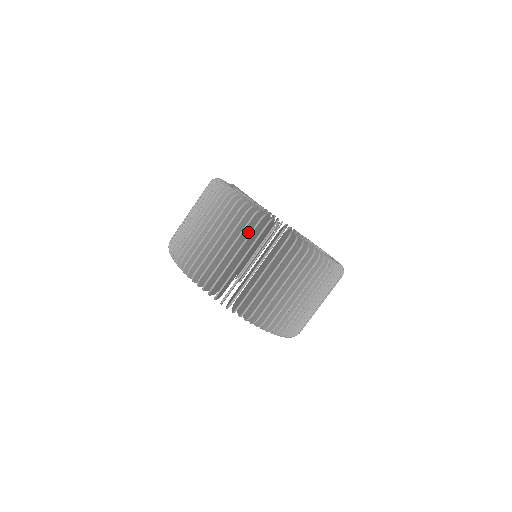
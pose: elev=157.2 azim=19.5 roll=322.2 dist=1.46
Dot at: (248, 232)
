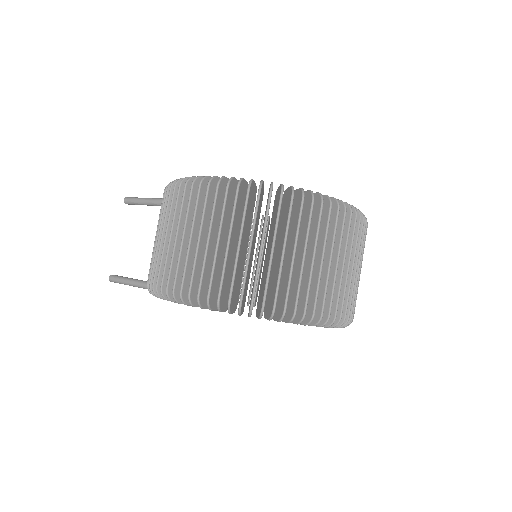
Dot at: (284, 221)
